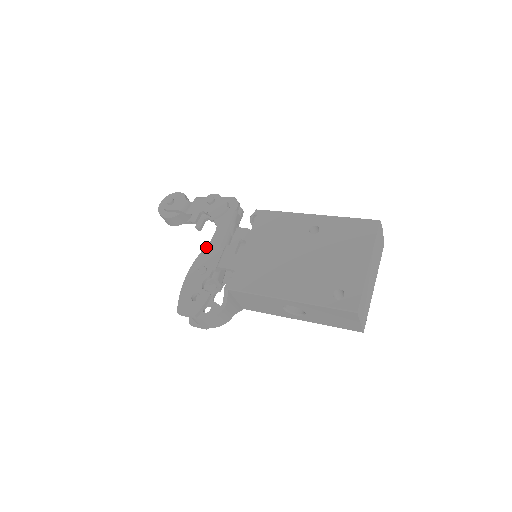
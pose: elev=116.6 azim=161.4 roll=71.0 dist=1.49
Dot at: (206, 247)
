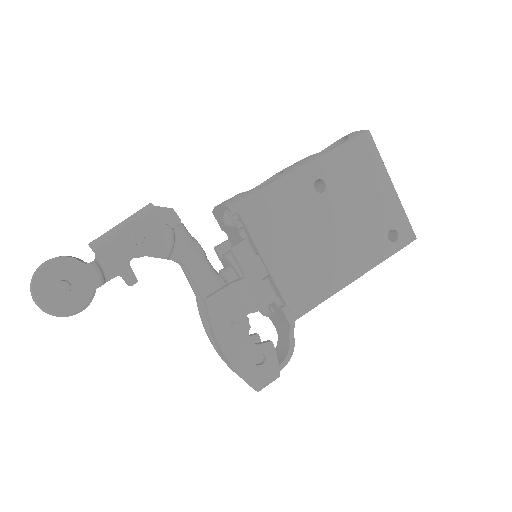
Dot at: (208, 301)
